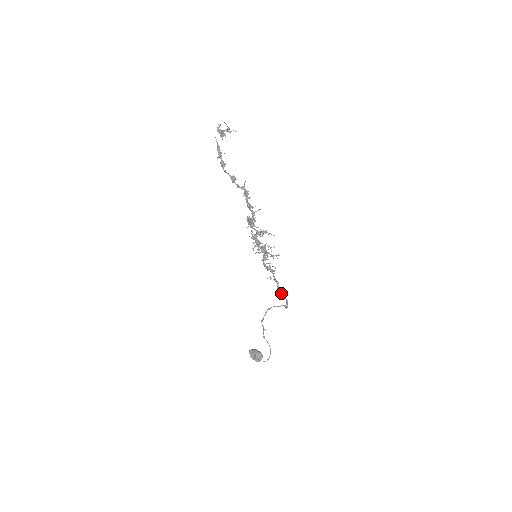
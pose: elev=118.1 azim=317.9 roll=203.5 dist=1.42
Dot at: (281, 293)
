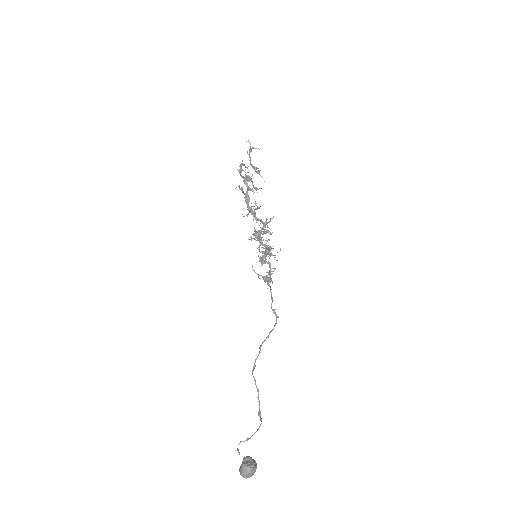
Dot at: (264, 277)
